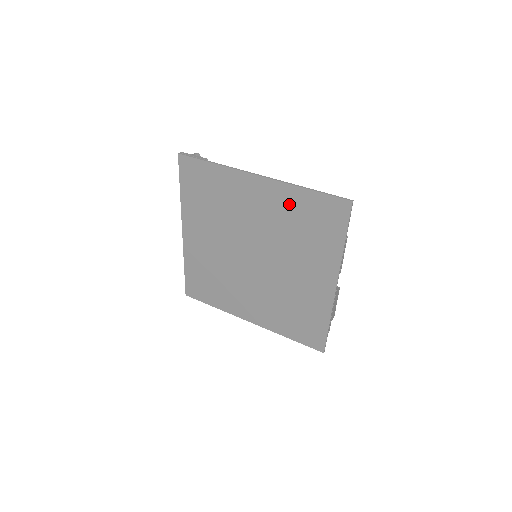
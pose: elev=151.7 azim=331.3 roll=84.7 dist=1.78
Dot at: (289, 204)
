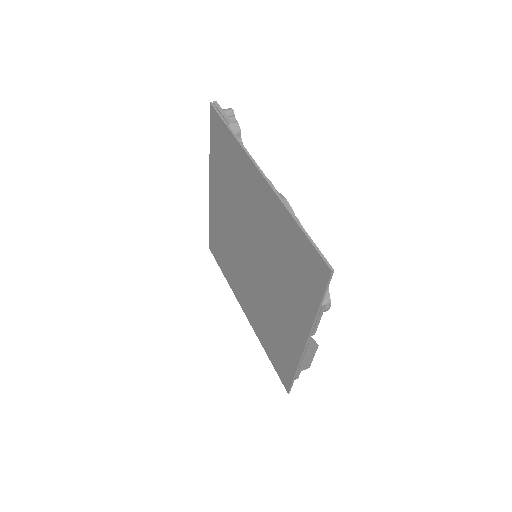
Dot at: (280, 226)
